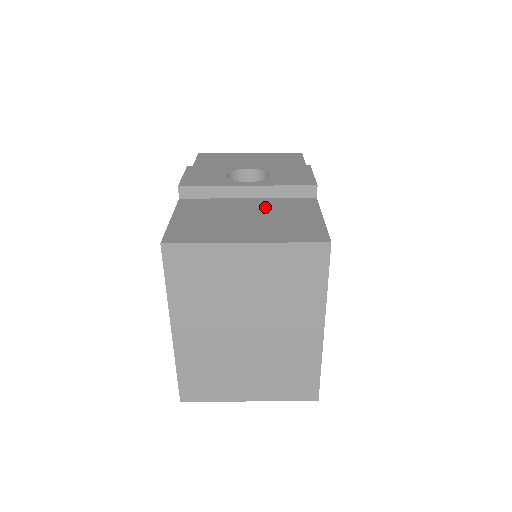
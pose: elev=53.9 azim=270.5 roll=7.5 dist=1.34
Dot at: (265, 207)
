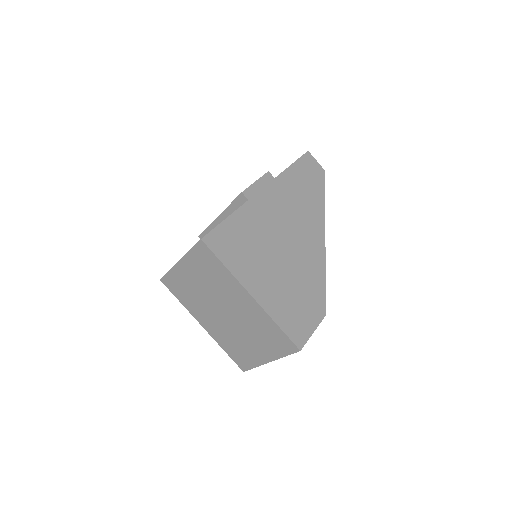
Dot at: occluded
